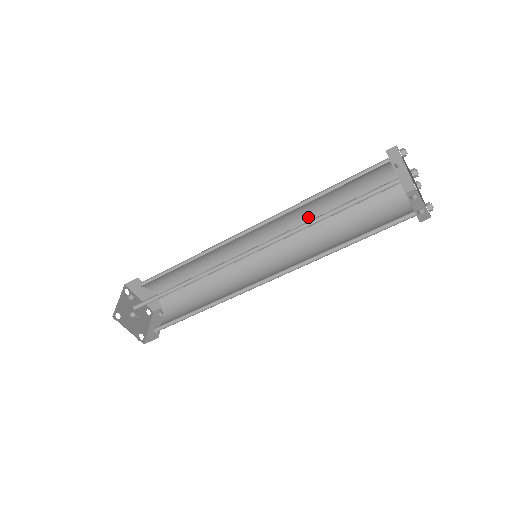
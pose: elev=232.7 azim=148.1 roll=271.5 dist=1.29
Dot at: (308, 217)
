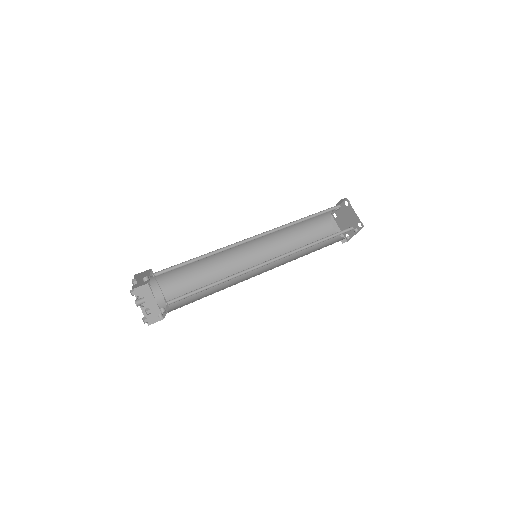
Dot at: (286, 249)
